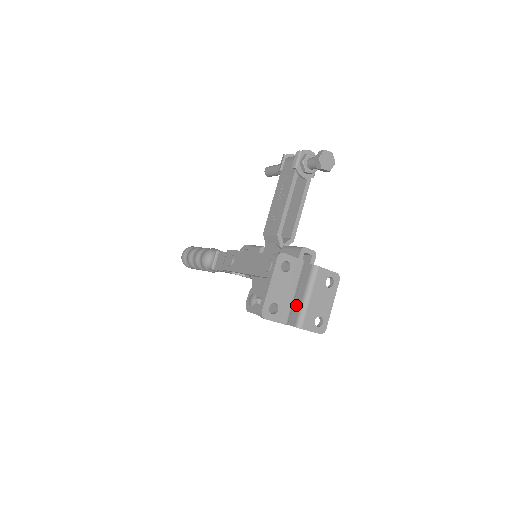
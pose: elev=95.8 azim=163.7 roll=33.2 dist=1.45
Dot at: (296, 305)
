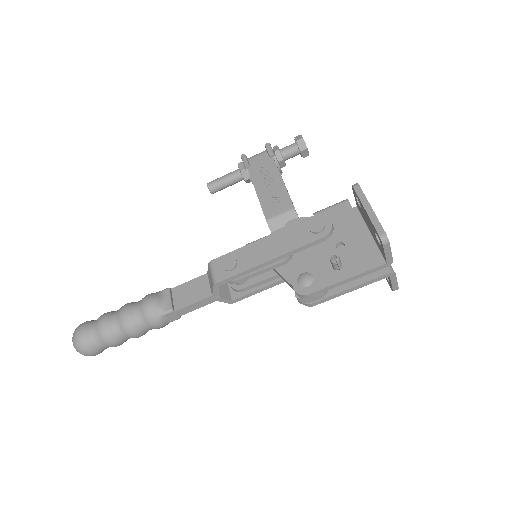
Dot at: occluded
